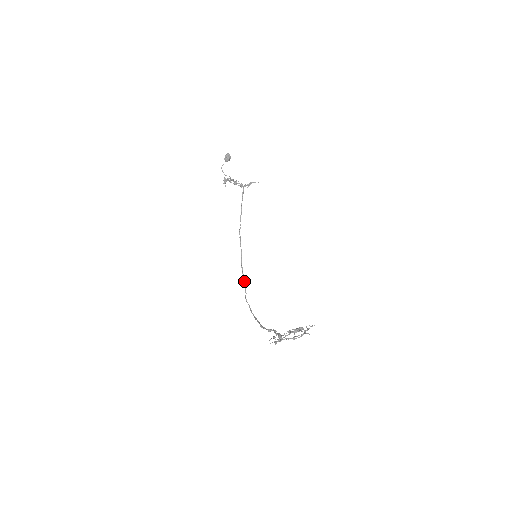
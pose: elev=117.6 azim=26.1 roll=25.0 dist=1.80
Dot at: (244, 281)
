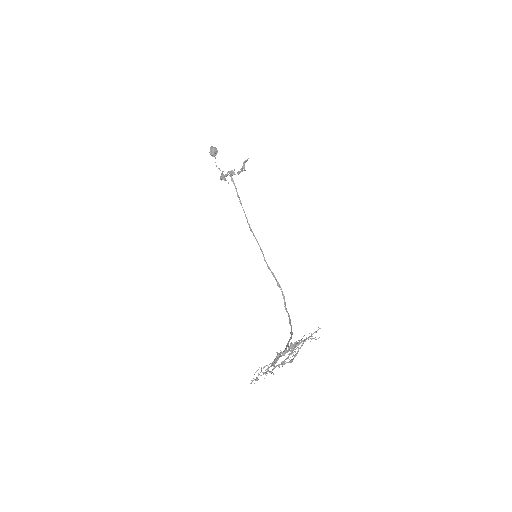
Dot at: (278, 285)
